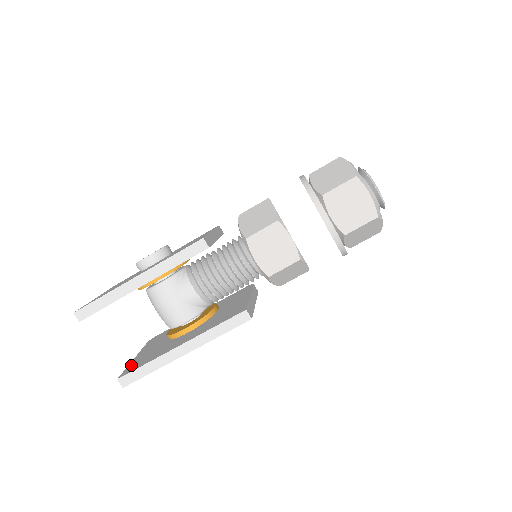
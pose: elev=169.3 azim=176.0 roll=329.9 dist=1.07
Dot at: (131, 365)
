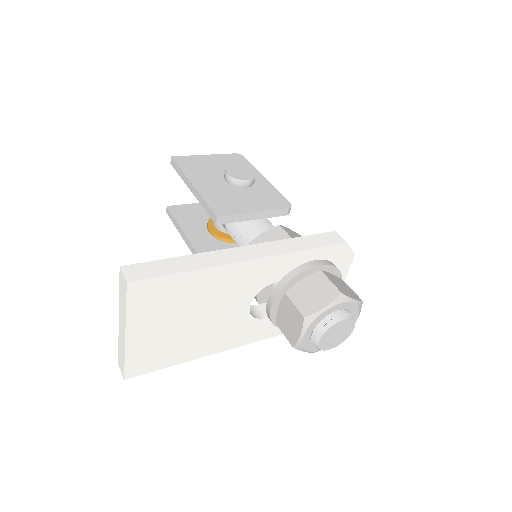
Dot at: (184, 207)
